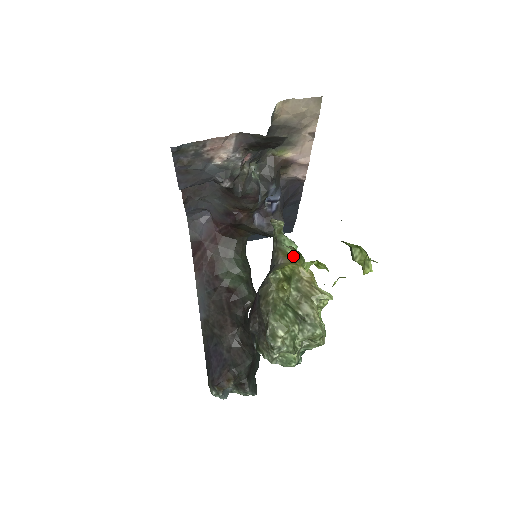
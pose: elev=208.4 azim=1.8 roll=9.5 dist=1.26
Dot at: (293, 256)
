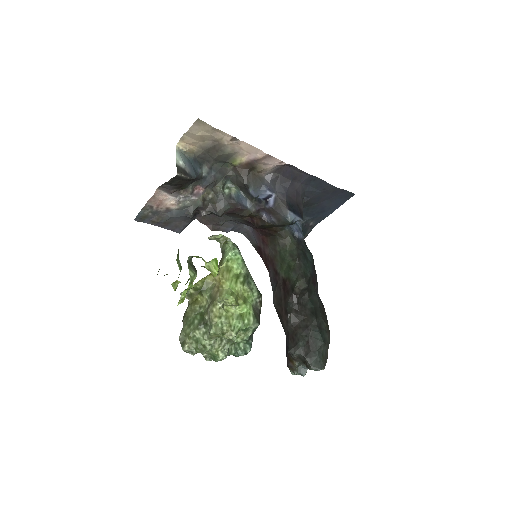
Dot at: (223, 263)
